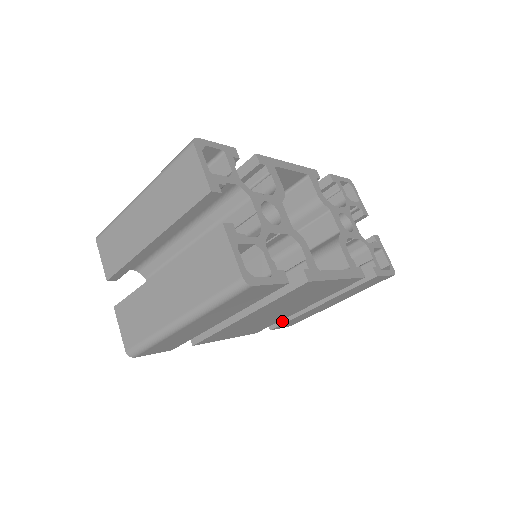
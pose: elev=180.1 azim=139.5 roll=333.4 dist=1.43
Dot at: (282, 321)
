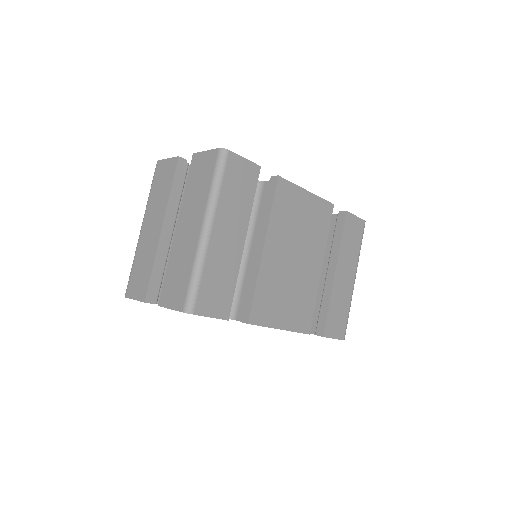
Dot at: (324, 318)
